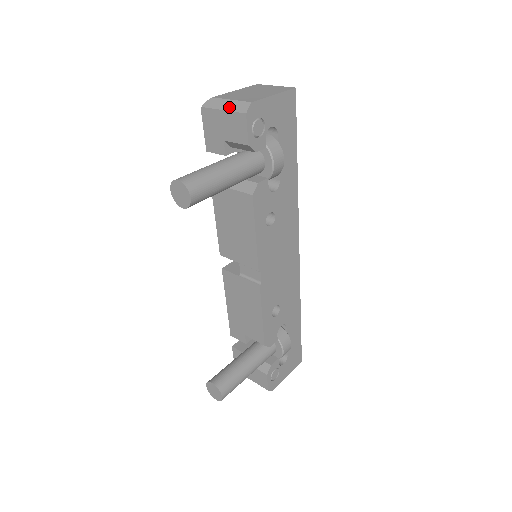
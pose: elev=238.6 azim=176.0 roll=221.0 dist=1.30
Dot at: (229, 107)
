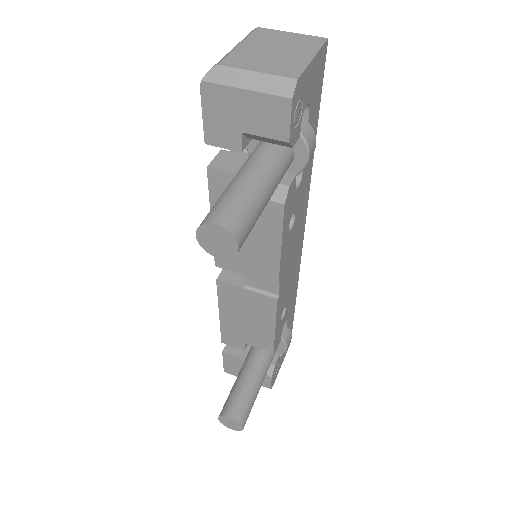
Dot at: (257, 85)
